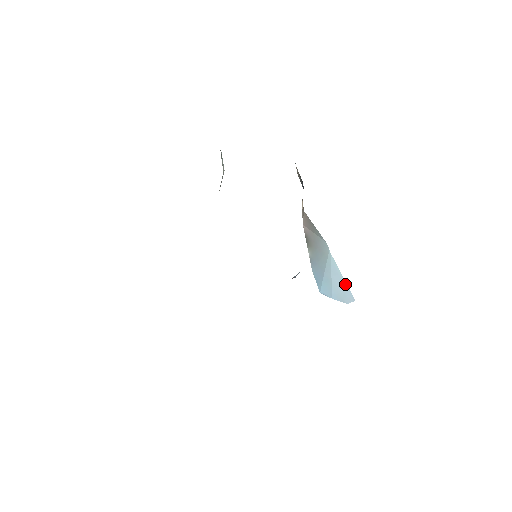
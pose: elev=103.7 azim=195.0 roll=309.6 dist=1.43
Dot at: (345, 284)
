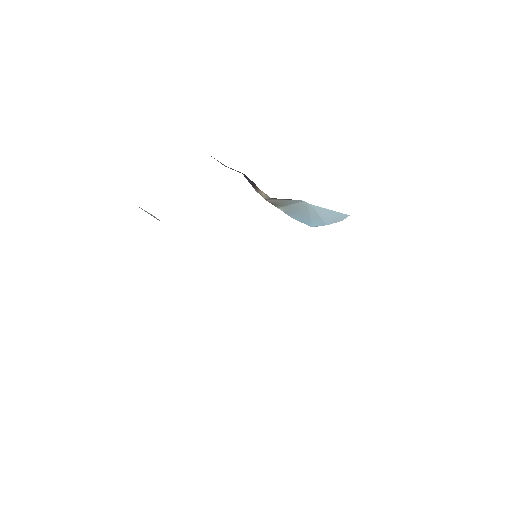
Dot at: (335, 212)
